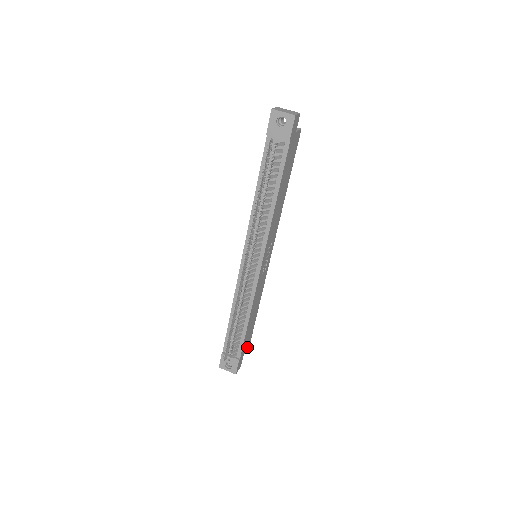
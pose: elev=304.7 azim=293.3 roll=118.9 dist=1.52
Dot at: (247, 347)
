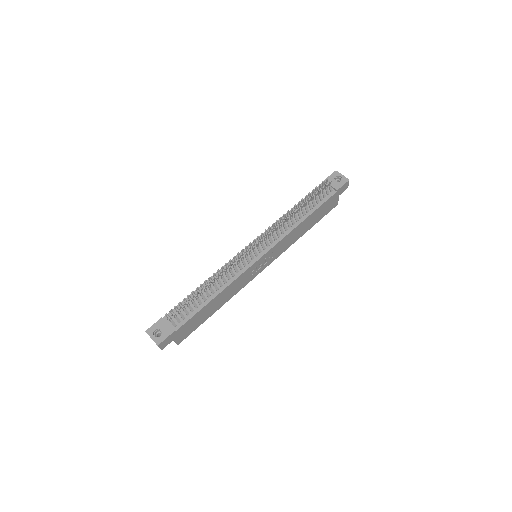
Dot at: (179, 339)
